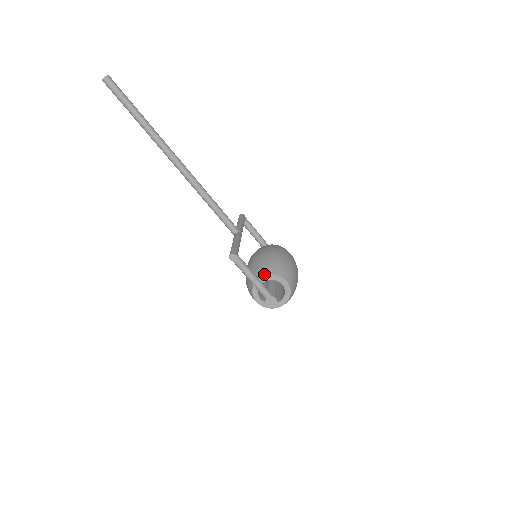
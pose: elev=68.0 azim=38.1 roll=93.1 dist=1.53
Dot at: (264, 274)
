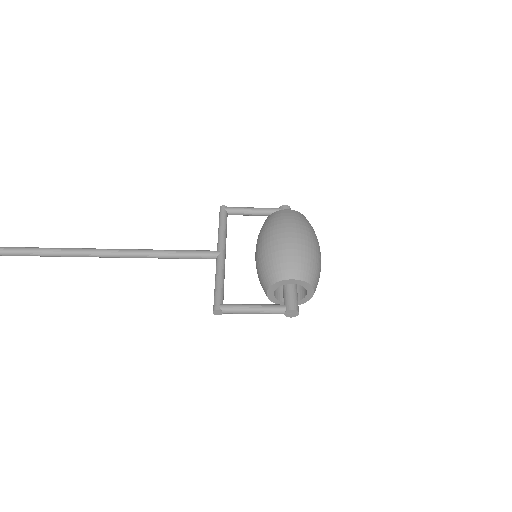
Dot at: (267, 287)
